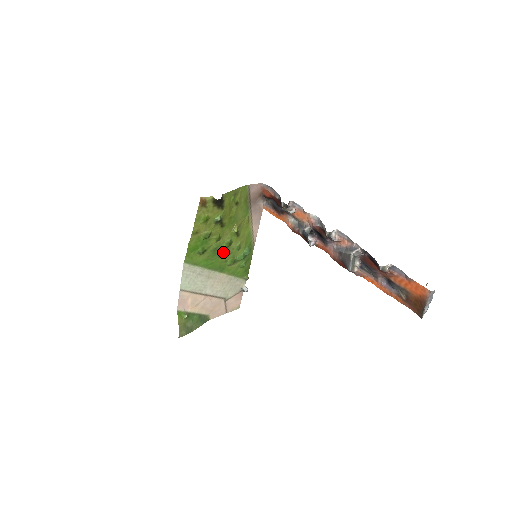
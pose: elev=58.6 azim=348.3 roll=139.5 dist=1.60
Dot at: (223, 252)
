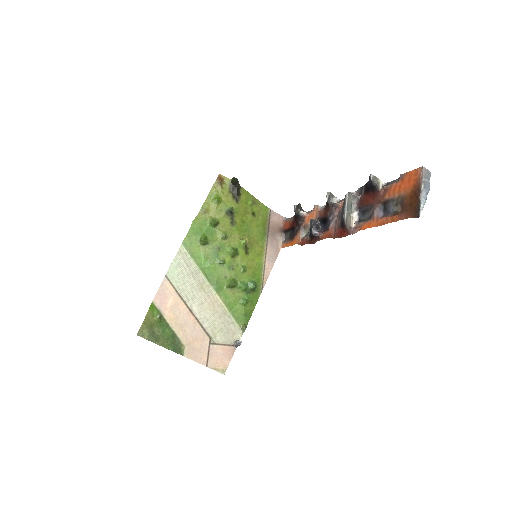
Dot at: (225, 260)
